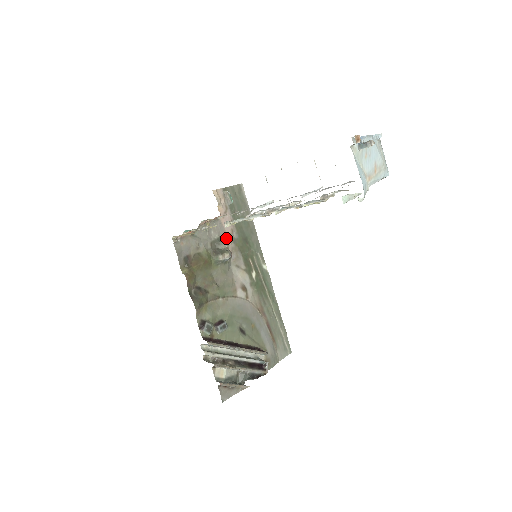
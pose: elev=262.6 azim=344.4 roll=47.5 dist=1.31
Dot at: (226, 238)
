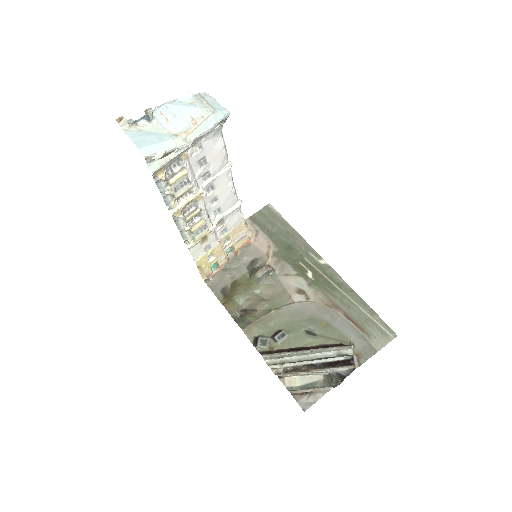
Dot at: (263, 256)
